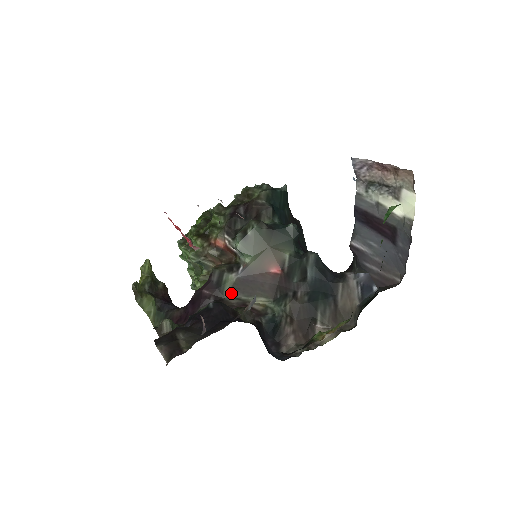
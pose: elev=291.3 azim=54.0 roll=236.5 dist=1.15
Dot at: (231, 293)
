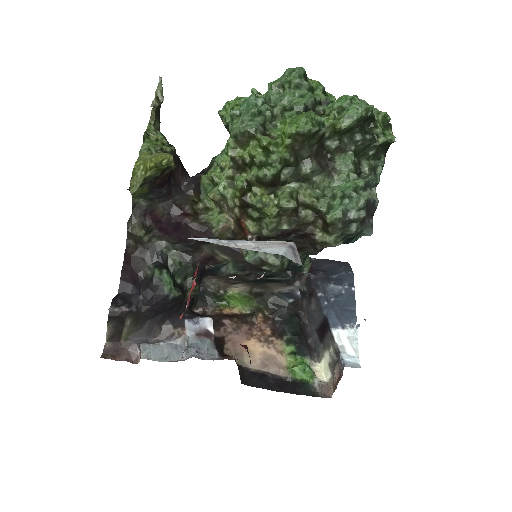
Dot at: (211, 247)
